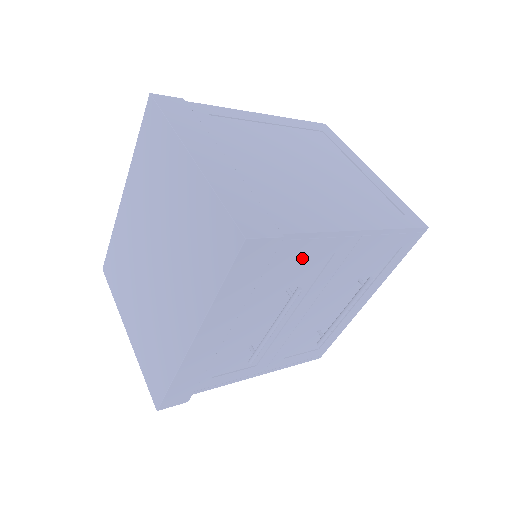
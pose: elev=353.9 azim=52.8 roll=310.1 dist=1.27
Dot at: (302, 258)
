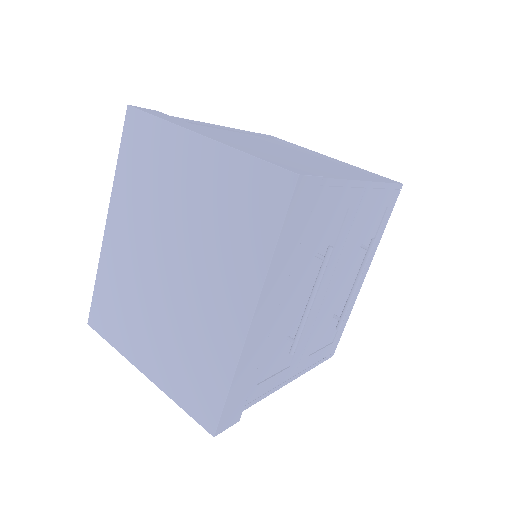
Dot at: (328, 213)
